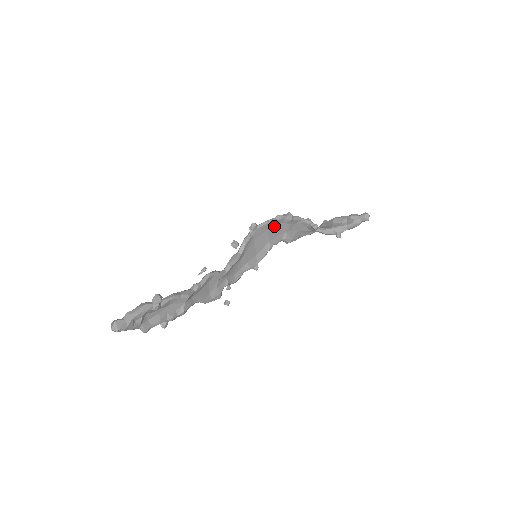
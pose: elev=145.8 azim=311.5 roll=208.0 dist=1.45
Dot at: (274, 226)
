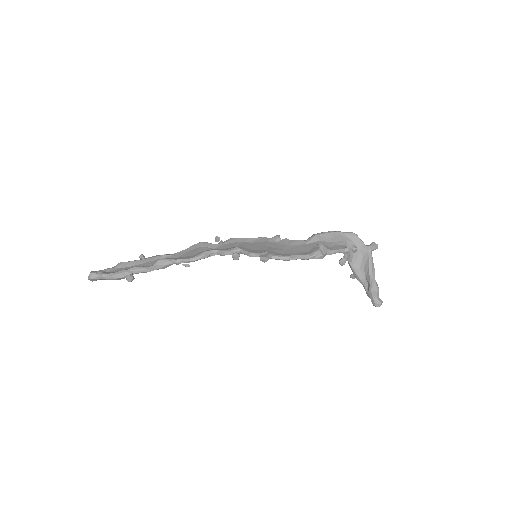
Dot at: (295, 254)
